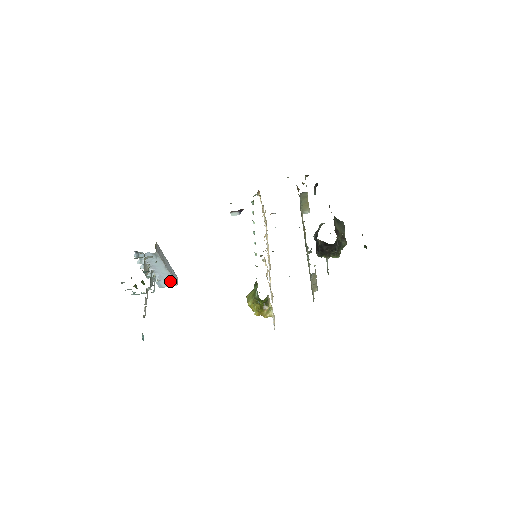
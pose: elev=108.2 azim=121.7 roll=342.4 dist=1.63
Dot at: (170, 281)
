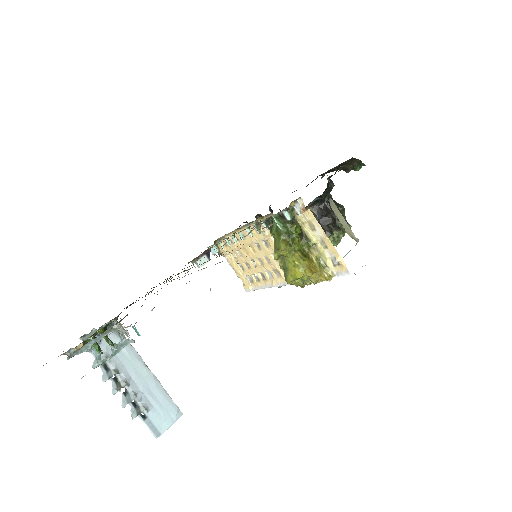
Dot at: (167, 406)
